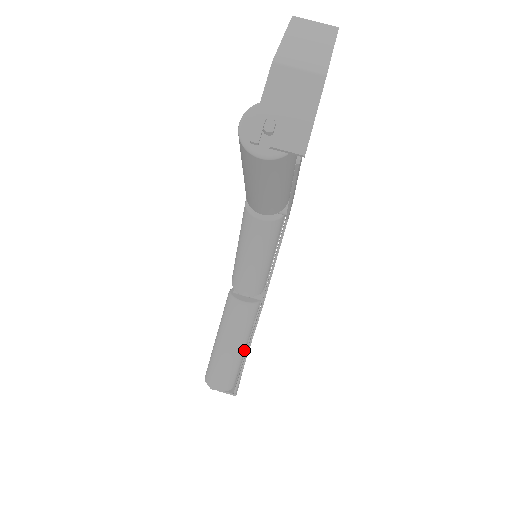
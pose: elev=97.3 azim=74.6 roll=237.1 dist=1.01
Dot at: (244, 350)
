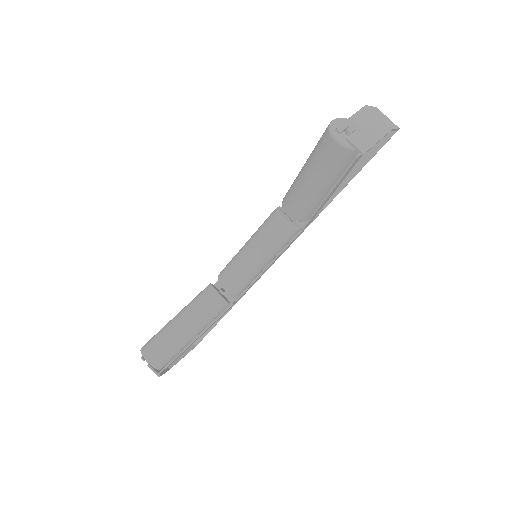
Dot at: (191, 339)
